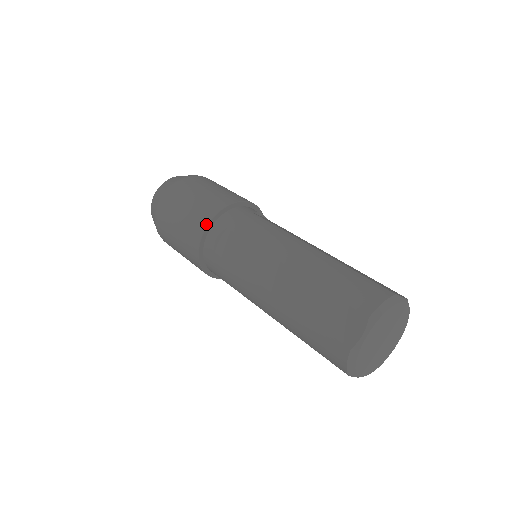
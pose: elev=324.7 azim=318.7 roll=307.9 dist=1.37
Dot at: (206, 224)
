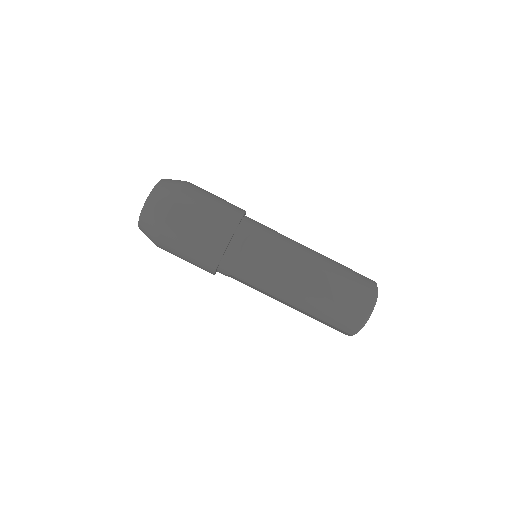
Dot at: (213, 273)
